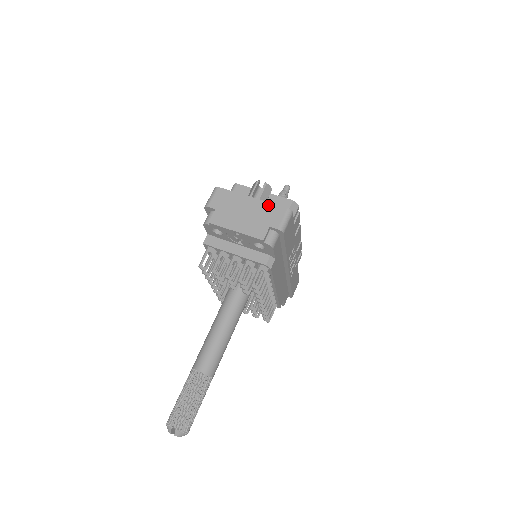
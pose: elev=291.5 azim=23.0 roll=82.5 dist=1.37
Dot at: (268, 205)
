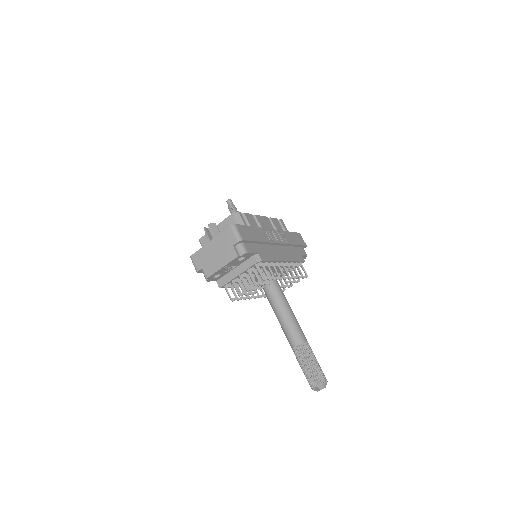
Dot at: (220, 236)
